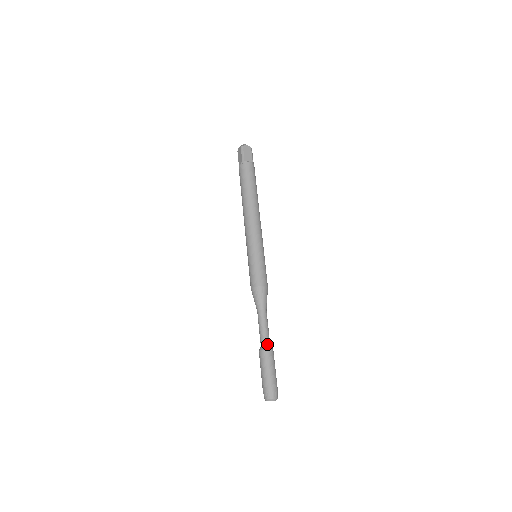
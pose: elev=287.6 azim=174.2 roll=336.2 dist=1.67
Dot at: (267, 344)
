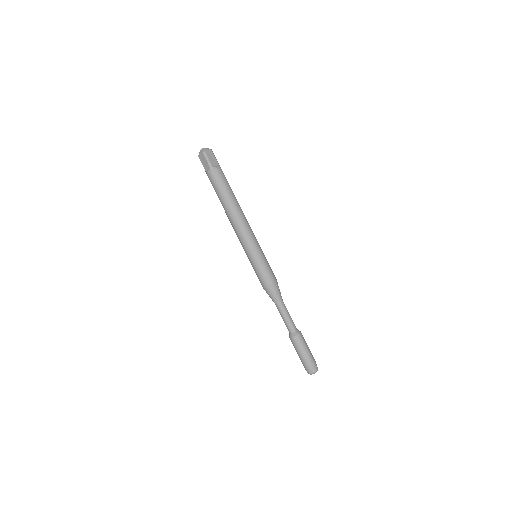
Dot at: (295, 330)
